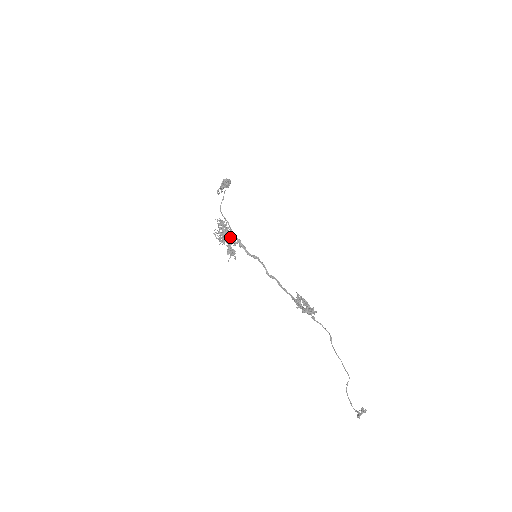
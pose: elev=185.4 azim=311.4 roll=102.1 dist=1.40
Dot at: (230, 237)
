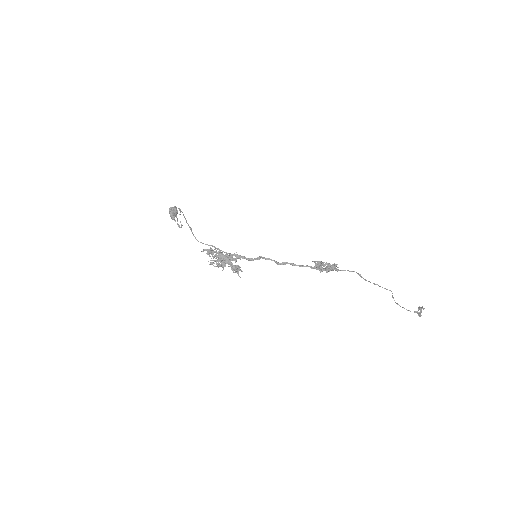
Dot at: (227, 258)
